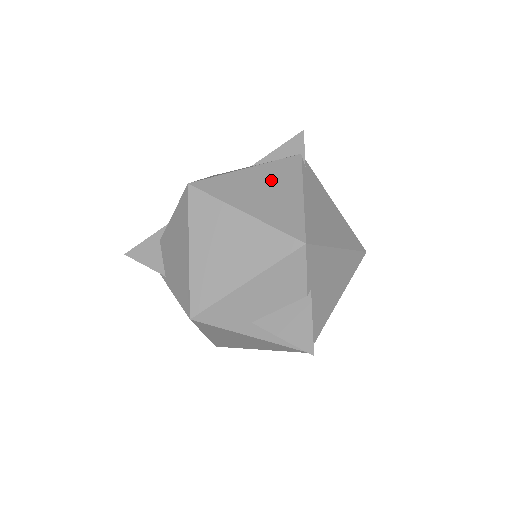
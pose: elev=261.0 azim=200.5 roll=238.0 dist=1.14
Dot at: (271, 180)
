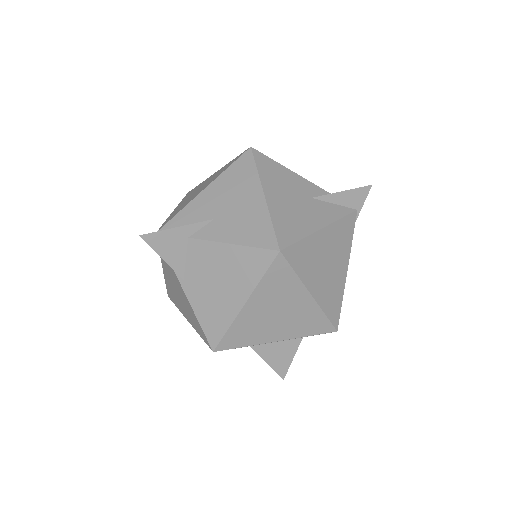
Dot at: (334, 249)
